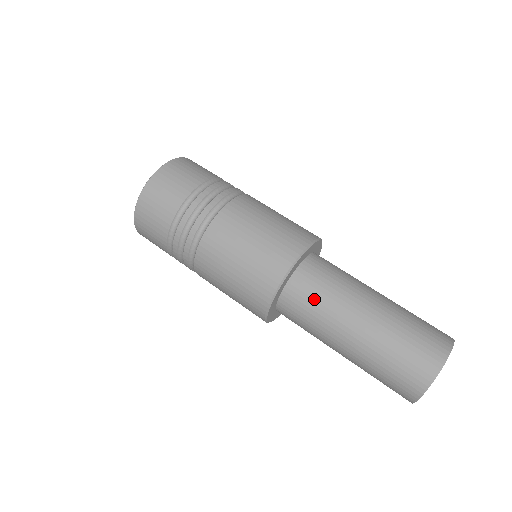
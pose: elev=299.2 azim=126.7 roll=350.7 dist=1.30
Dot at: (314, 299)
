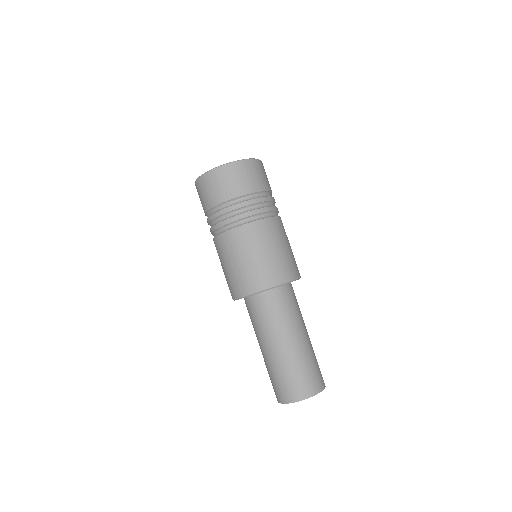
Dot at: (283, 309)
